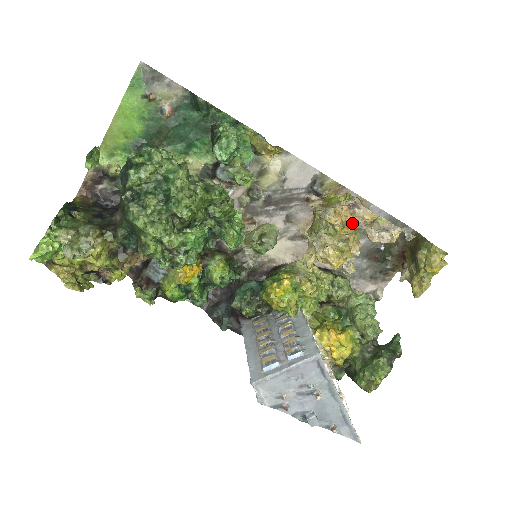
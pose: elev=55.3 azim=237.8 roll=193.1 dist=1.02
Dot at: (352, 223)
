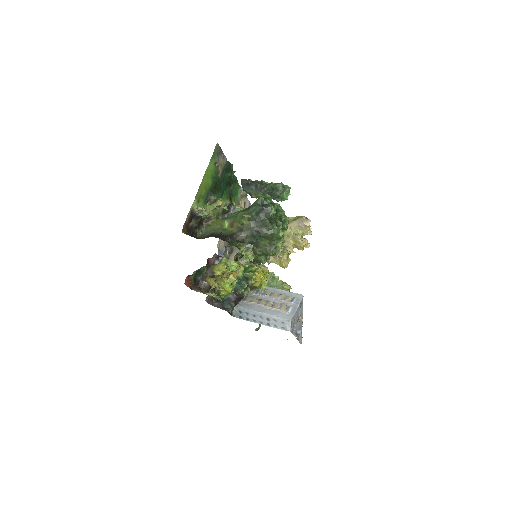
Dot at: occluded
